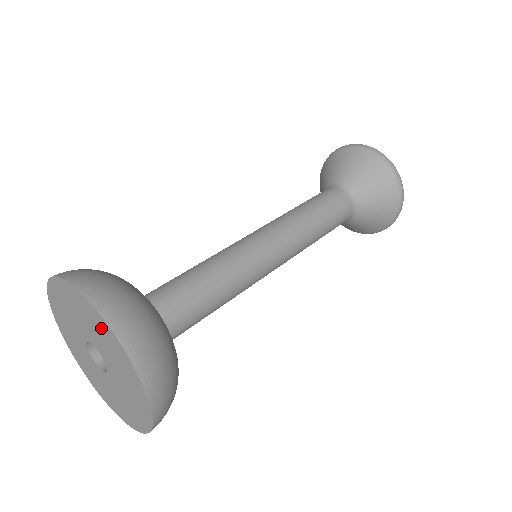
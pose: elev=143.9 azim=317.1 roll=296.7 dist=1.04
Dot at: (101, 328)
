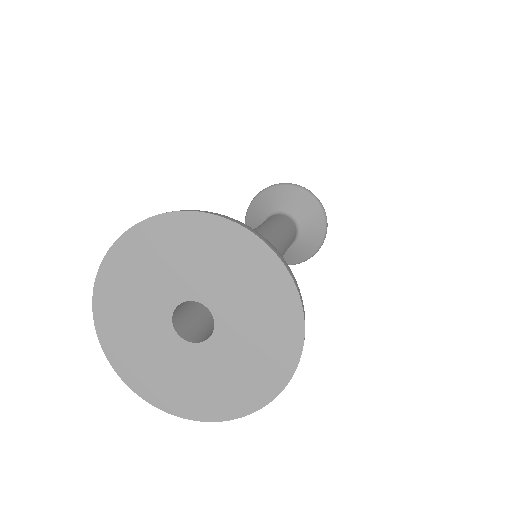
Dot at: (167, 239)
